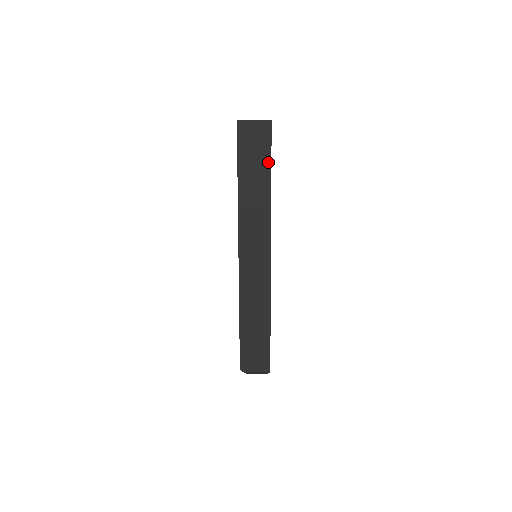
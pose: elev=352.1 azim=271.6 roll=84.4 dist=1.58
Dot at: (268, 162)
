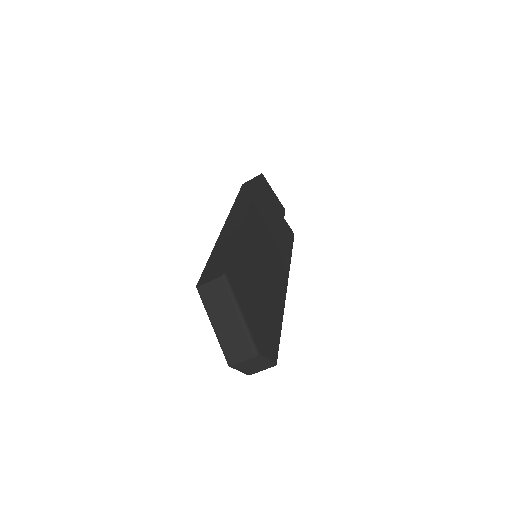
Dot at: (256, 184)
